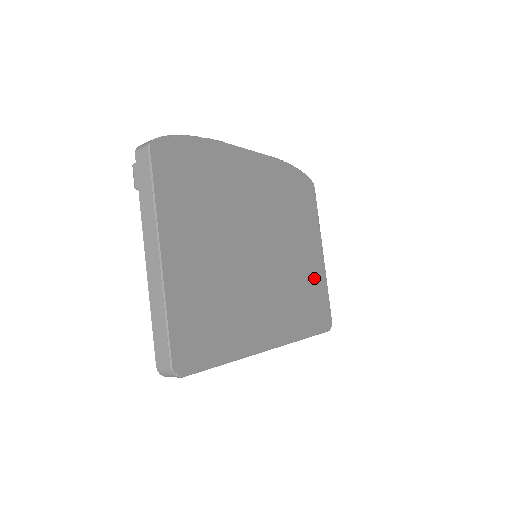
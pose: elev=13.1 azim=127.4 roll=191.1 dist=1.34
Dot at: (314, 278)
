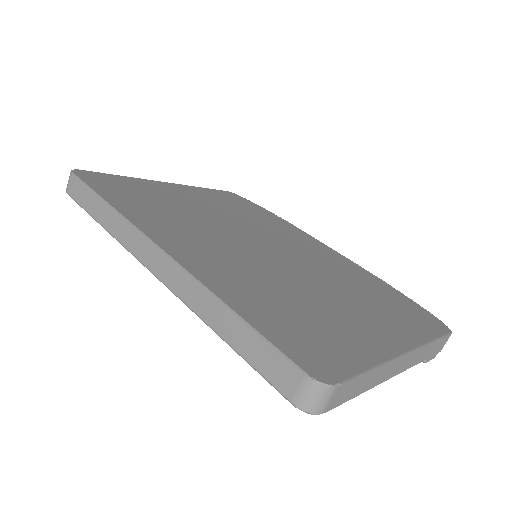
Dot at: (344, 330)
